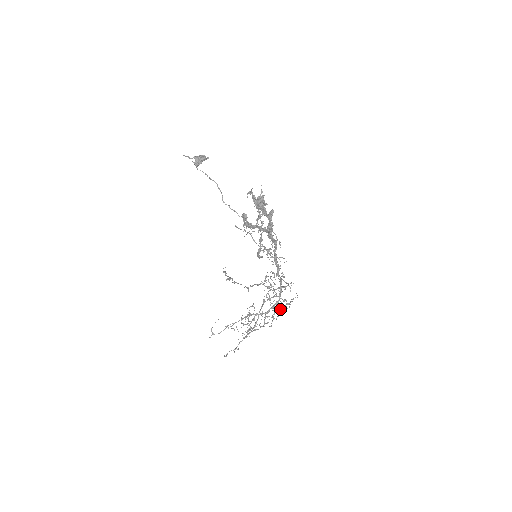
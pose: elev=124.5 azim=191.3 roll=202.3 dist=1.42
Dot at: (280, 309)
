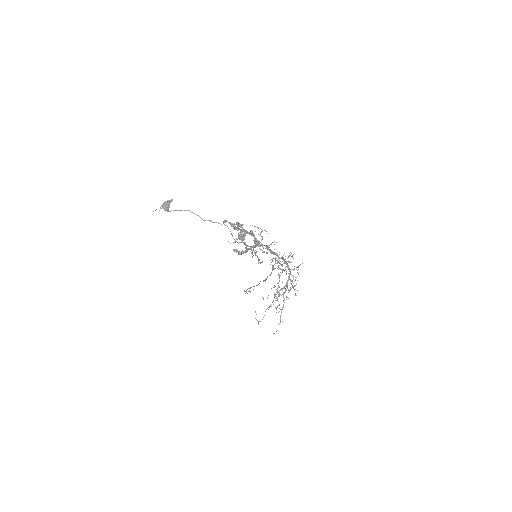
Dot at: (295, 280)
